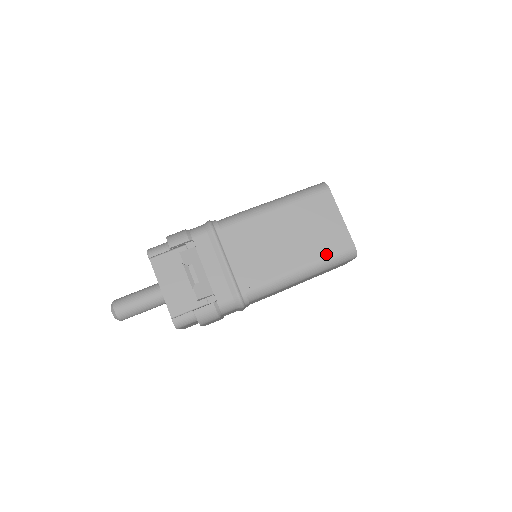
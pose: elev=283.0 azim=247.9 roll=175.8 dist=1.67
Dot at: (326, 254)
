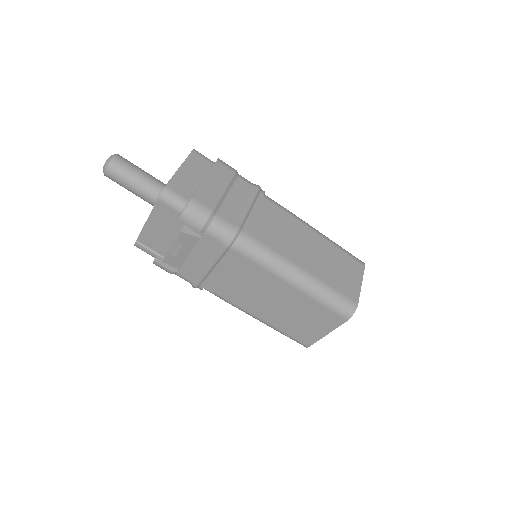
Dot at: (284, 331)
